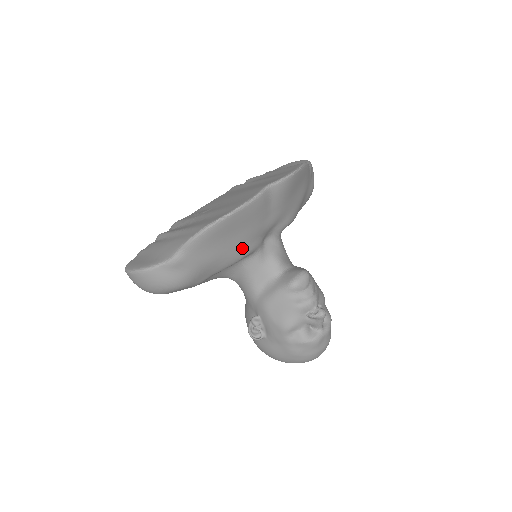
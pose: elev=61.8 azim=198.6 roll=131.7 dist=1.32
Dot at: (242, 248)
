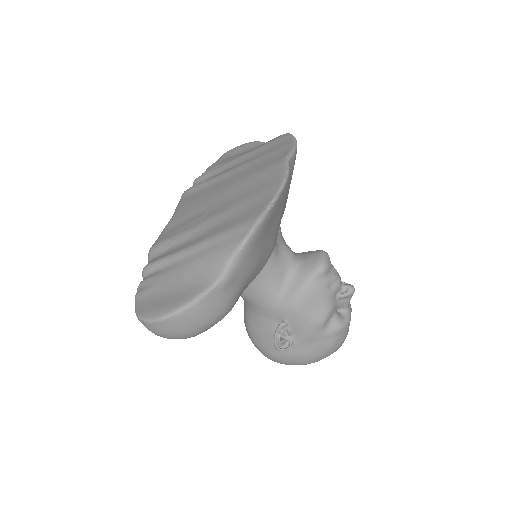
Dot at: (273, 242)
